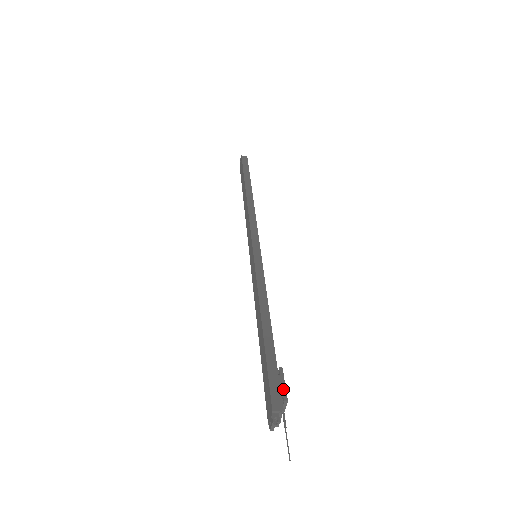
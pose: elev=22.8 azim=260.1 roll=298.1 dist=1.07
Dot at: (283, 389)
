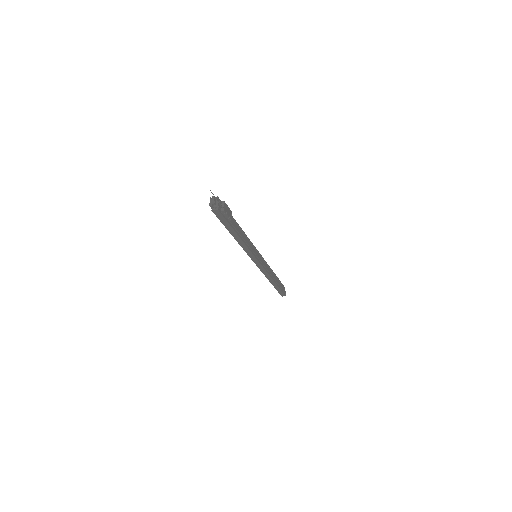
Dot at: (225, 204)
